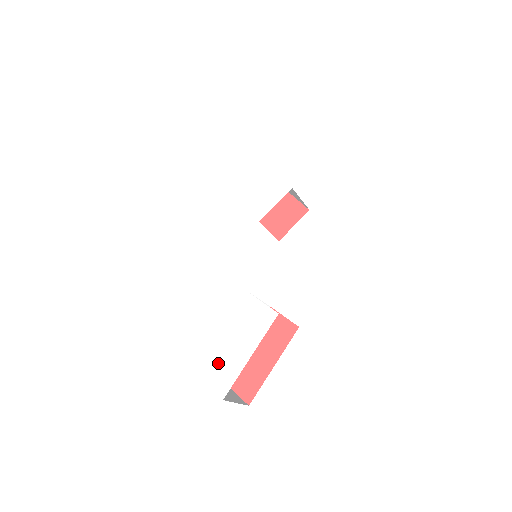
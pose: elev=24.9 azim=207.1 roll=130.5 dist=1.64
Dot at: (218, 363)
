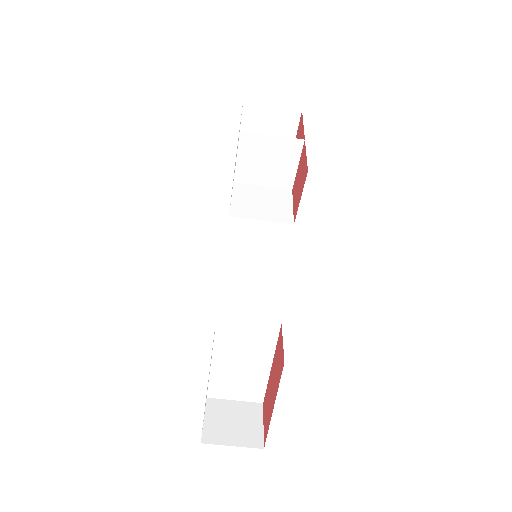
Dot at: occluded
